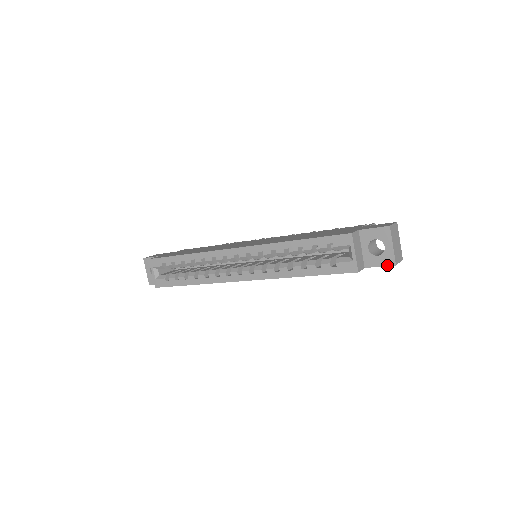
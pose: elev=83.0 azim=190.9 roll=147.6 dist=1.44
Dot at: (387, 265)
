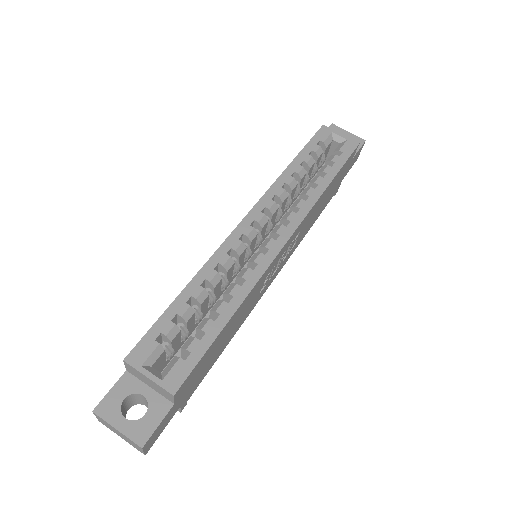
Dot at: (361, 145)
